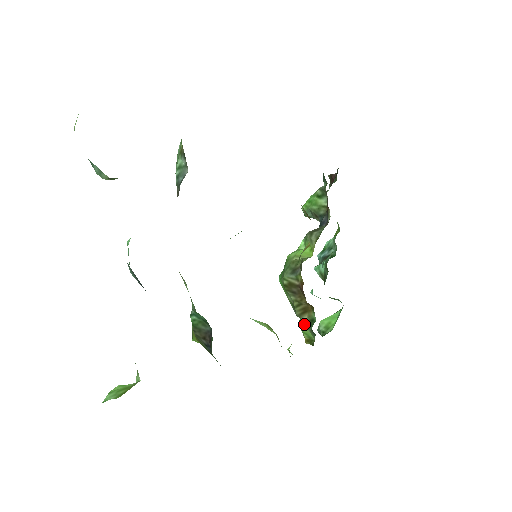
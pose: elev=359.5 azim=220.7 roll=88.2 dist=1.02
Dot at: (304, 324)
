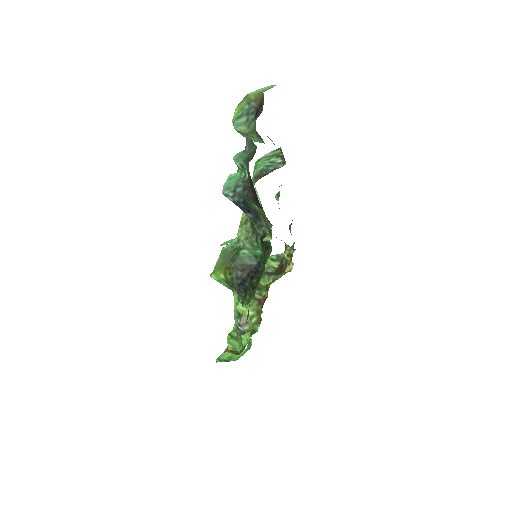
Dot at: (236, 336)
